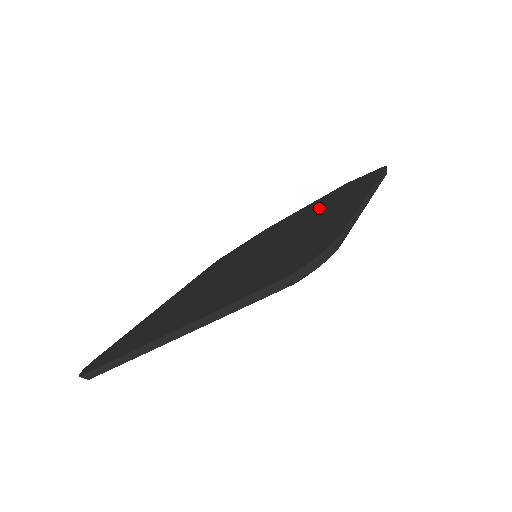
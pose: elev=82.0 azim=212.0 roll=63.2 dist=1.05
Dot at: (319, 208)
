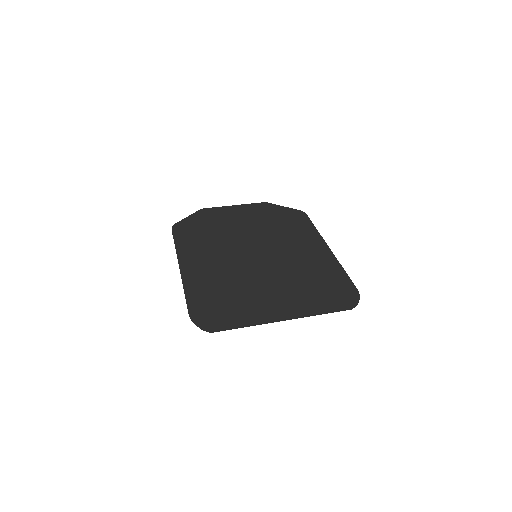
Dot at: (276, 229)
